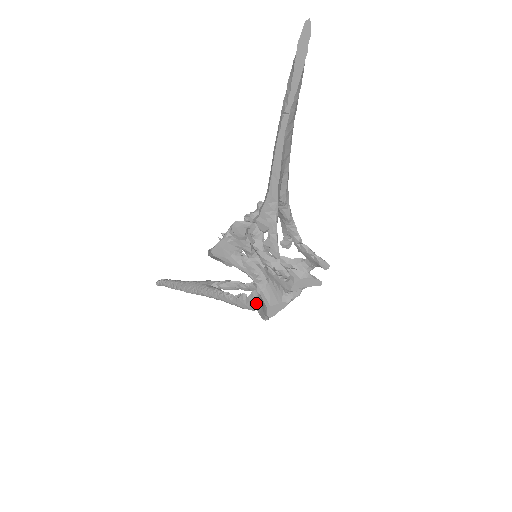
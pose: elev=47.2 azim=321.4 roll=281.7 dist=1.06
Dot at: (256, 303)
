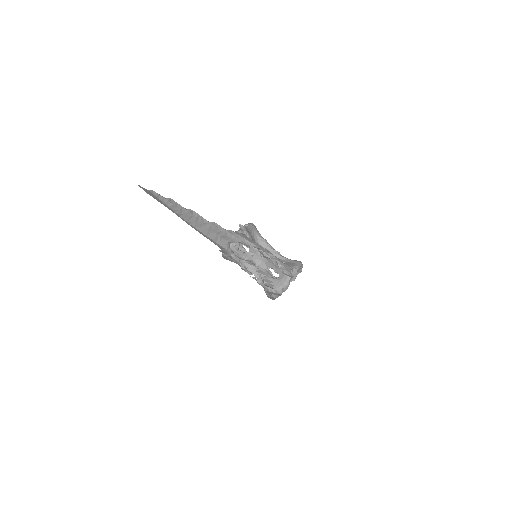
Dot at: occluded
